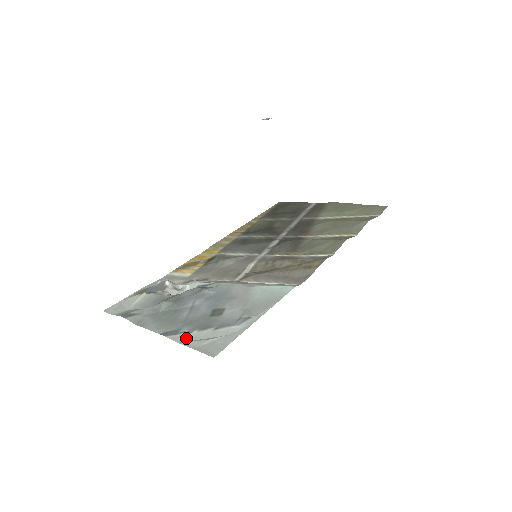
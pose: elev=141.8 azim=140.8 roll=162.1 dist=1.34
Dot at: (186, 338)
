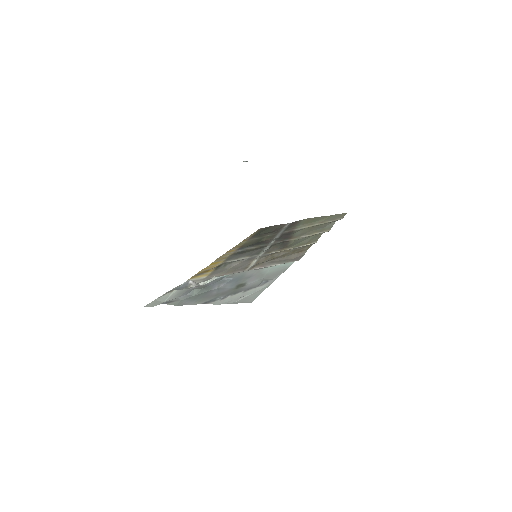
Dot at: (223, 301)
